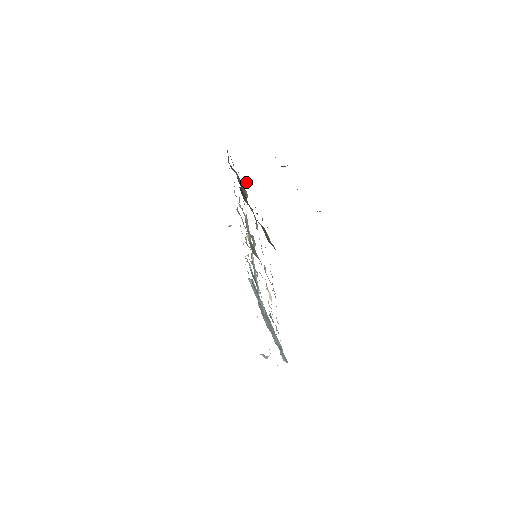
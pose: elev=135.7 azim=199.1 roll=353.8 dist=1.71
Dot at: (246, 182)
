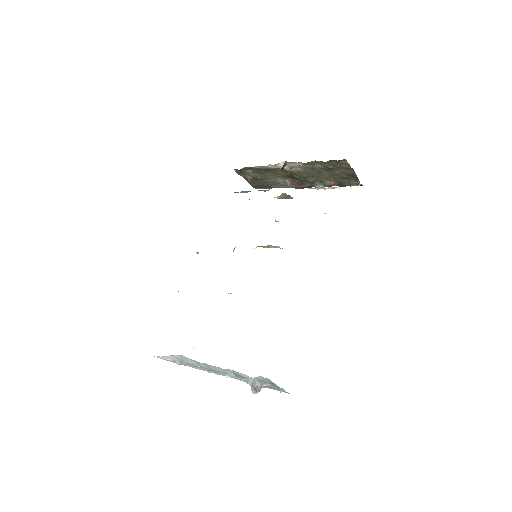
Dot at: occluded
